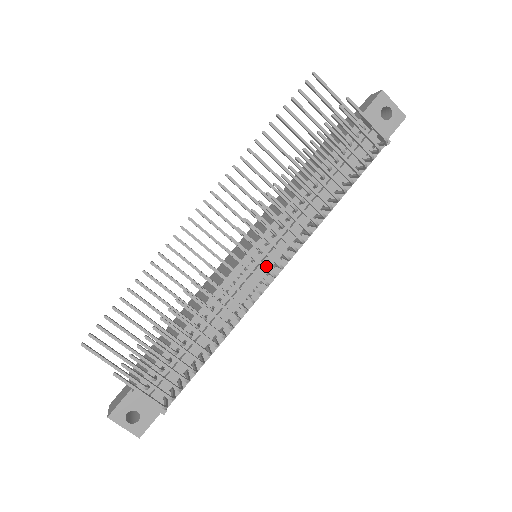
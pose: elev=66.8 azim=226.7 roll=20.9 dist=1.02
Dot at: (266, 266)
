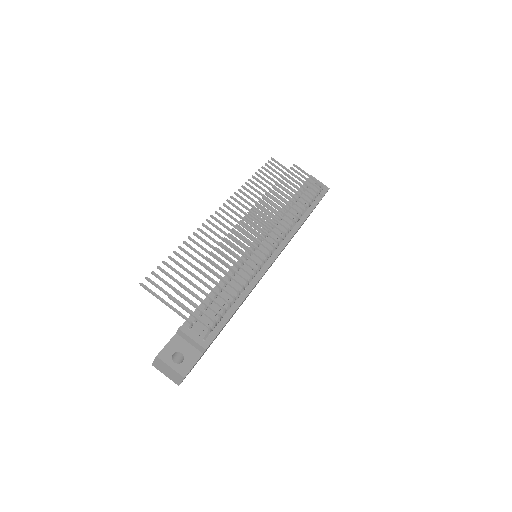
Dot at: (266, 251)
